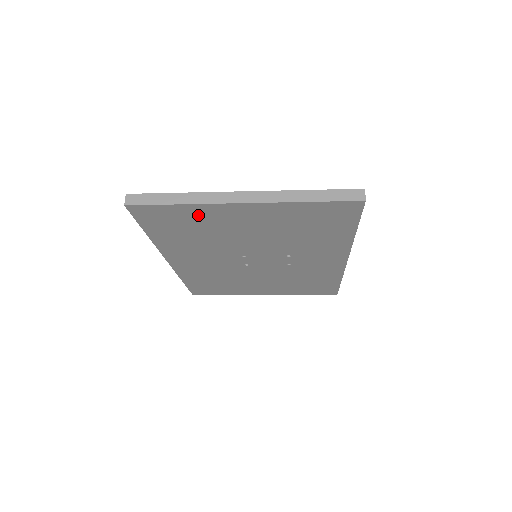
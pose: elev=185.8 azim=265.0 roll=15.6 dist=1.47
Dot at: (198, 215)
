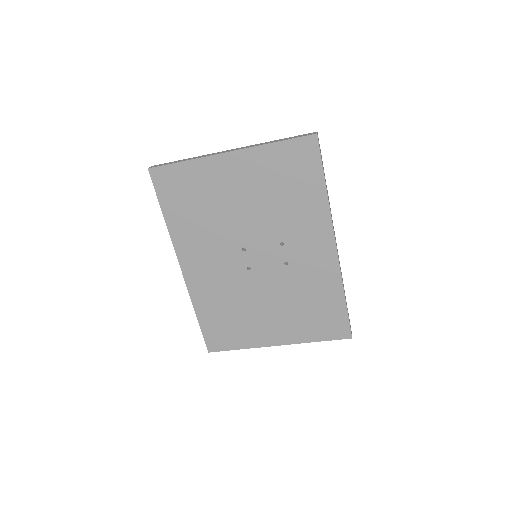
Dot at: (199, 176)
